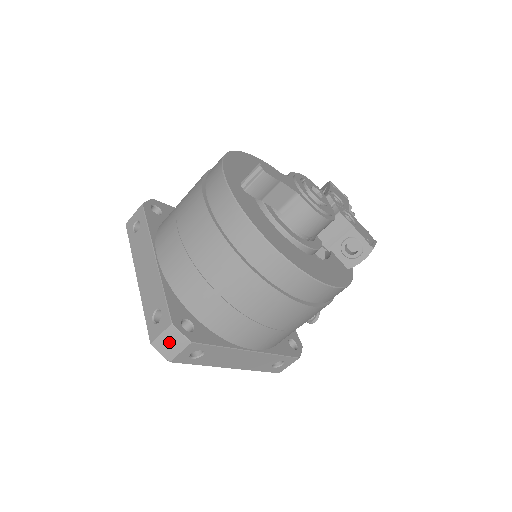
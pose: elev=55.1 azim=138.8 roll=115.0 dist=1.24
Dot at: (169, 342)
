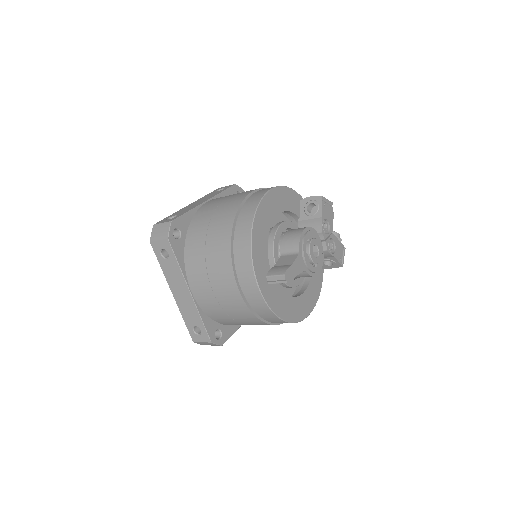
Dot at: (207, 344)
